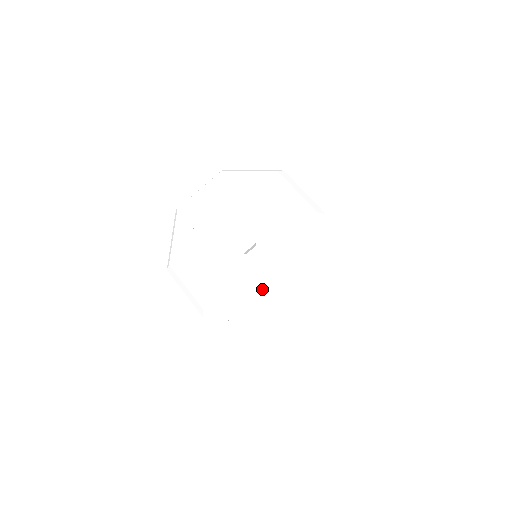
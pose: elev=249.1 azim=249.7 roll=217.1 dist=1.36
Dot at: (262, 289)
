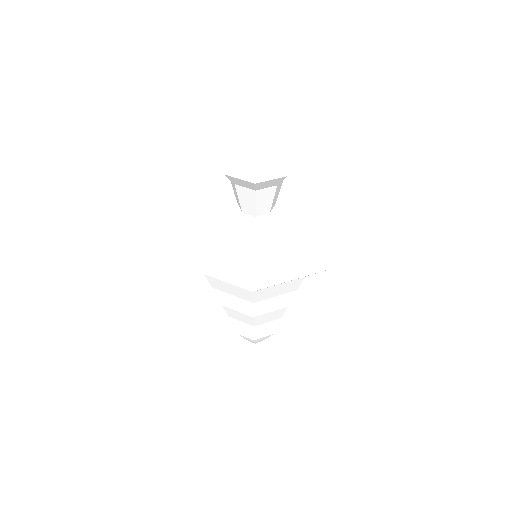
Dot at: (260, 250)
